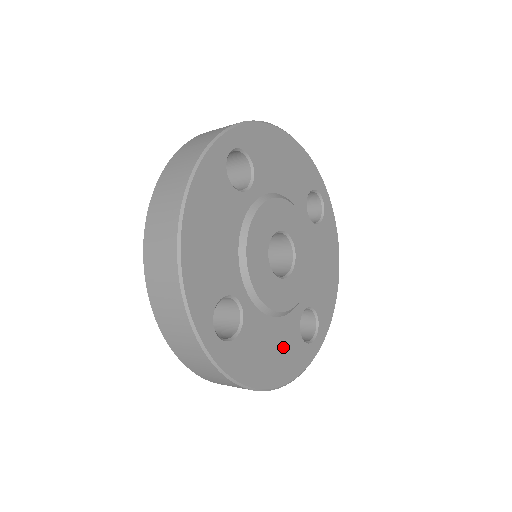
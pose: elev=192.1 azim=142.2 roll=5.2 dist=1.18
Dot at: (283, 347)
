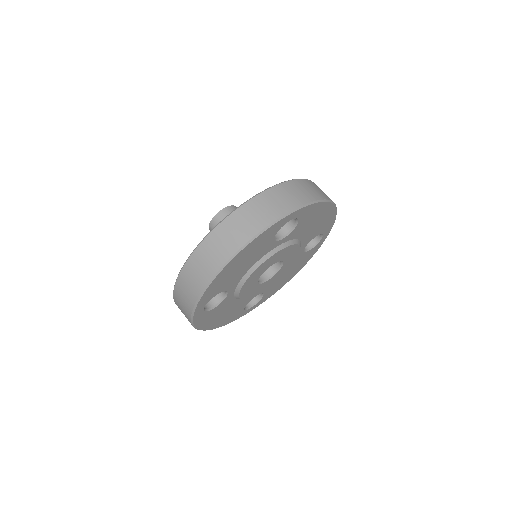
Dot at: (231, 312)
